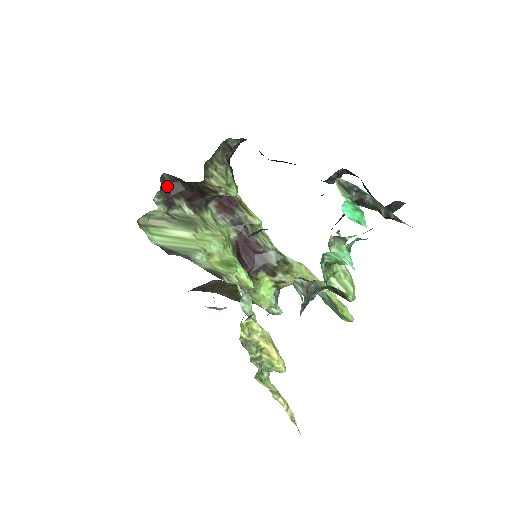
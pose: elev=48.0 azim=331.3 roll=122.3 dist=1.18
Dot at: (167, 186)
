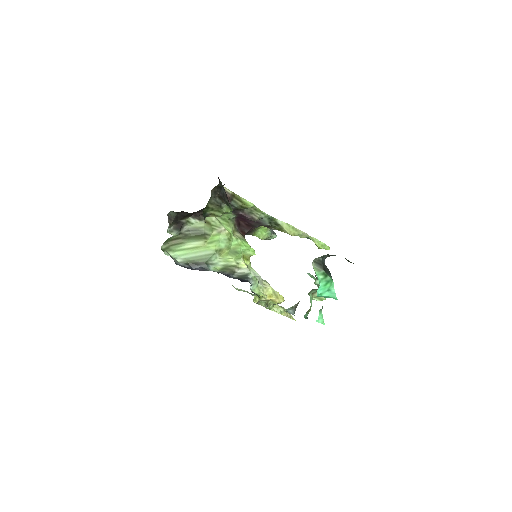
Dot at: (174, 219)
